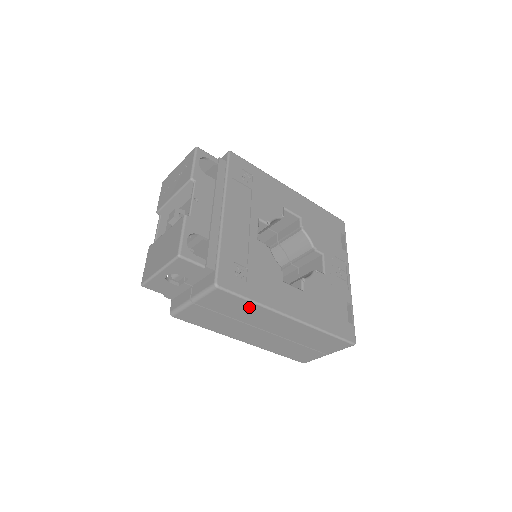
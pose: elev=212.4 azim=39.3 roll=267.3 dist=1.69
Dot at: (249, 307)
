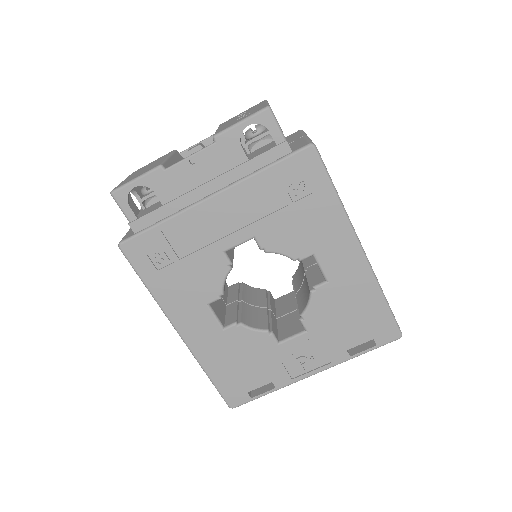
Dot at: occluded
